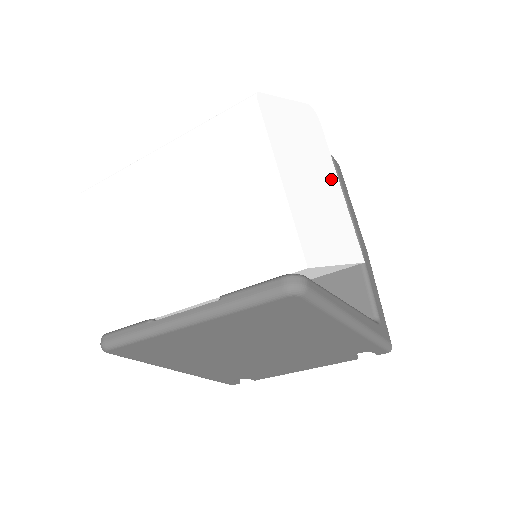
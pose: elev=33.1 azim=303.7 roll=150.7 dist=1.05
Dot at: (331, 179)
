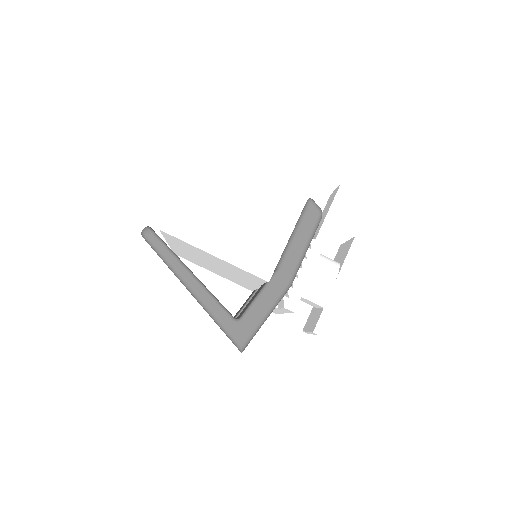
Dot at: (280, 212)
